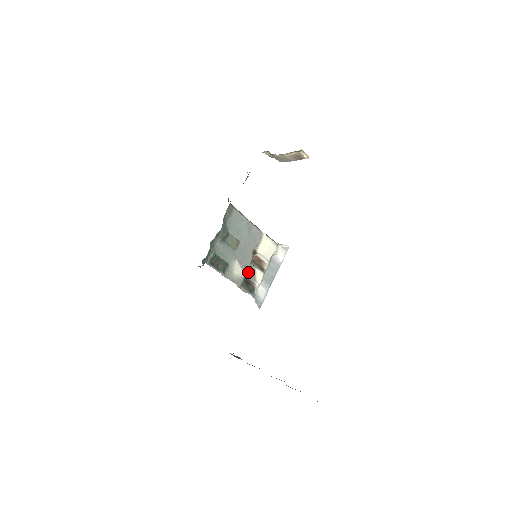
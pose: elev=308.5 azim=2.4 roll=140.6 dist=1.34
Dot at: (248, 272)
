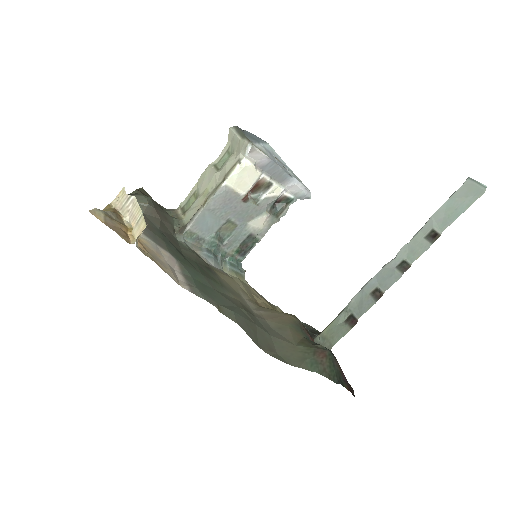
Dot at: (265, 209)
